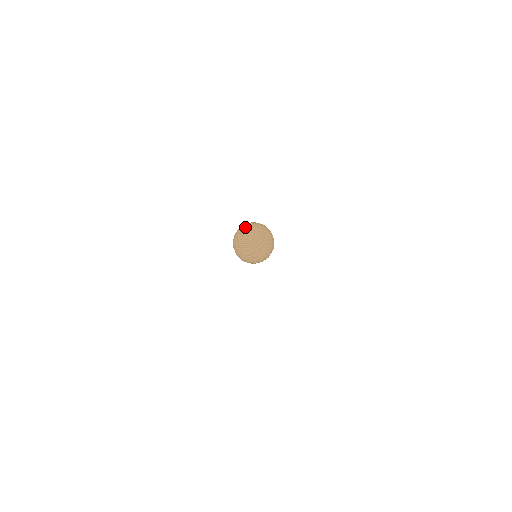
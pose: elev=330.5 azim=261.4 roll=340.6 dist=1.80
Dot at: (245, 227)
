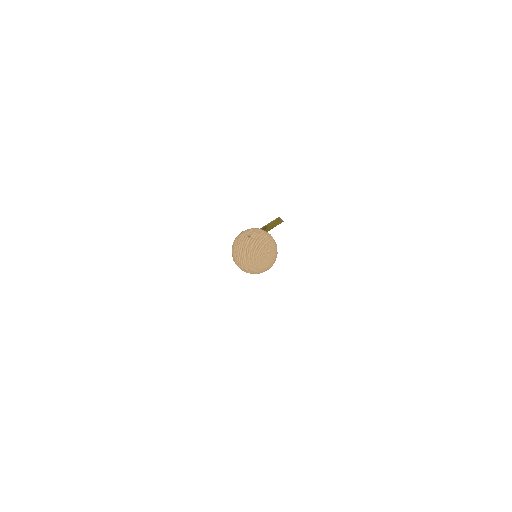
Dot at: (256, 266)
